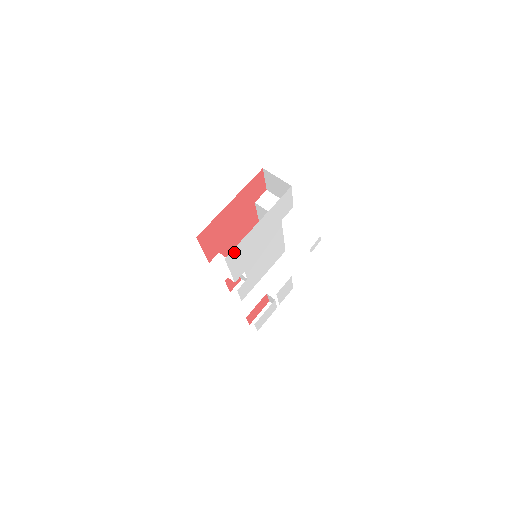
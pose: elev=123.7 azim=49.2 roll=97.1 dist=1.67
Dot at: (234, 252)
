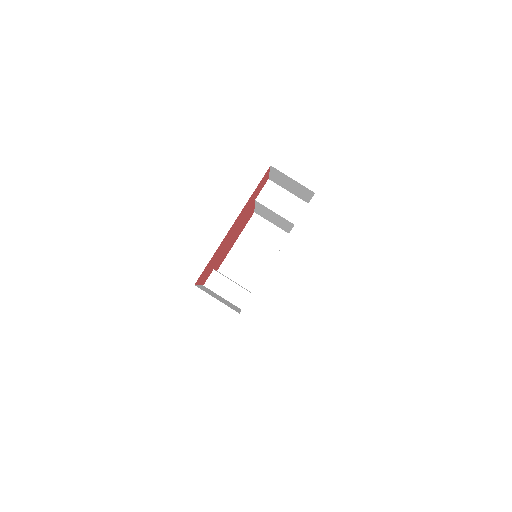
Dot at: occluded
